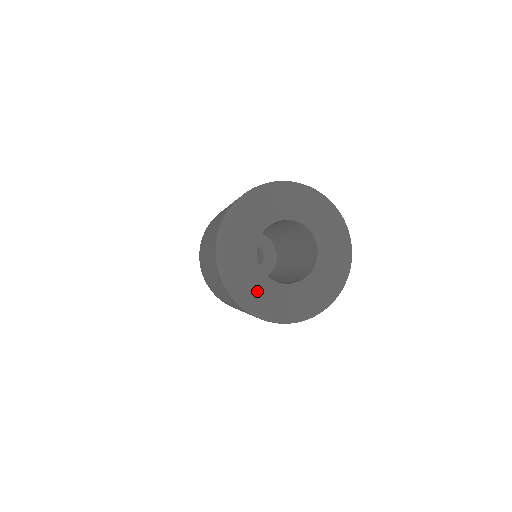
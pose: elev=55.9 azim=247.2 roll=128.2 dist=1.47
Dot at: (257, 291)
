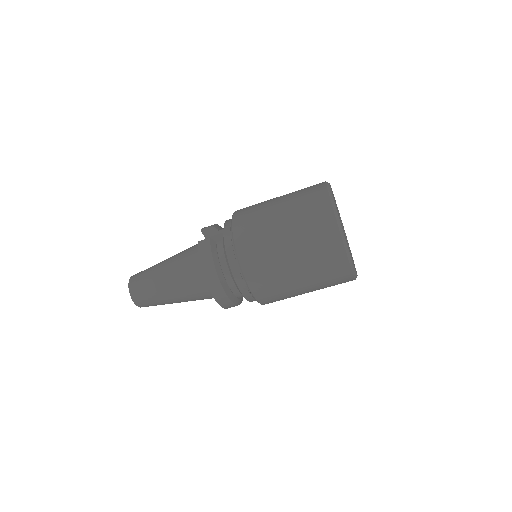
Dot at: occluded
